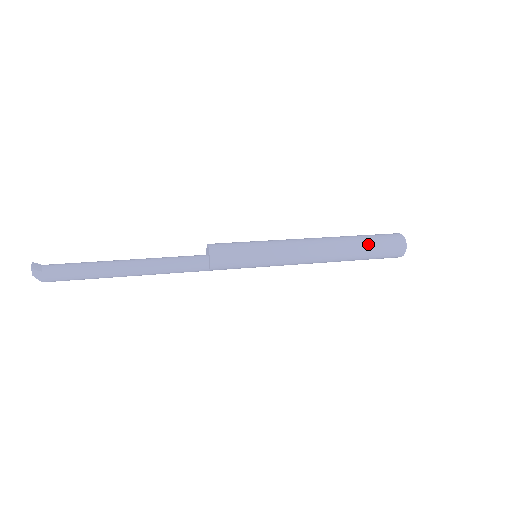
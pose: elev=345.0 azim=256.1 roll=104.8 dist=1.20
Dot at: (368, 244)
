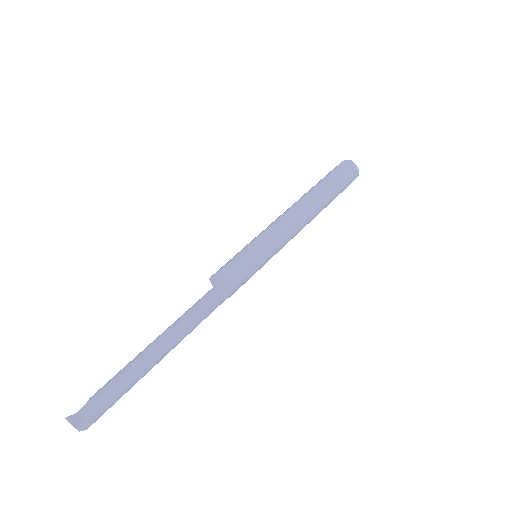
Dot at: (335, 188)
